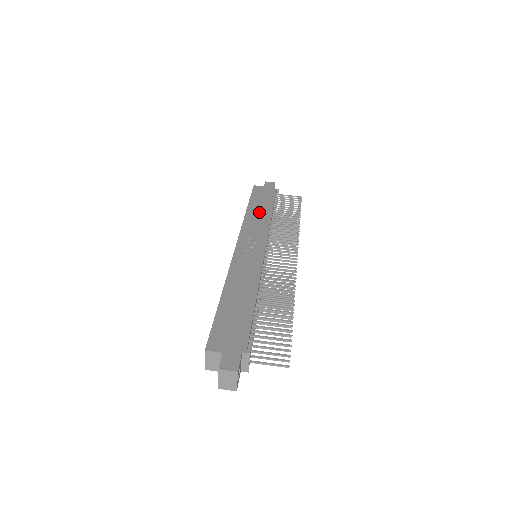
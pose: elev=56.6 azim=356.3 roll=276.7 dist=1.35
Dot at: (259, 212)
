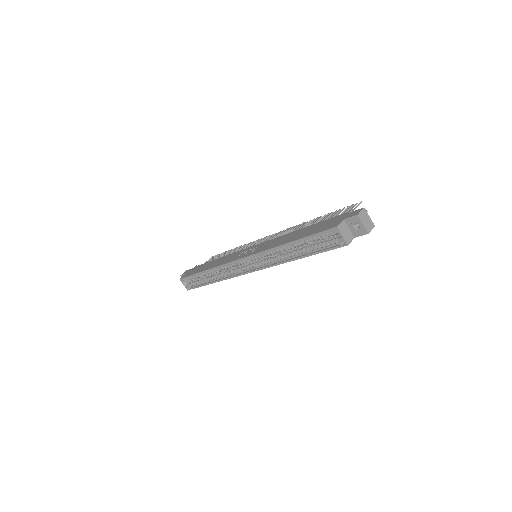
Dot at: (213, 263)
